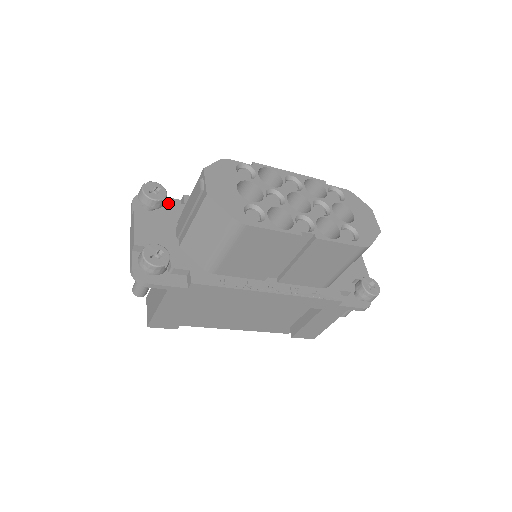
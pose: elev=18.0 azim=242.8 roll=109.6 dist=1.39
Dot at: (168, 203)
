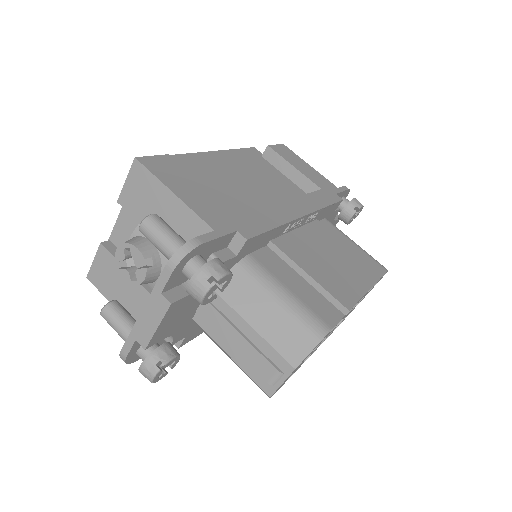
Dot at: occluded
